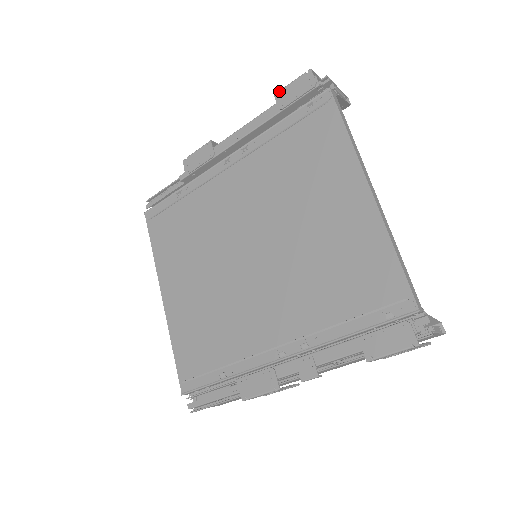
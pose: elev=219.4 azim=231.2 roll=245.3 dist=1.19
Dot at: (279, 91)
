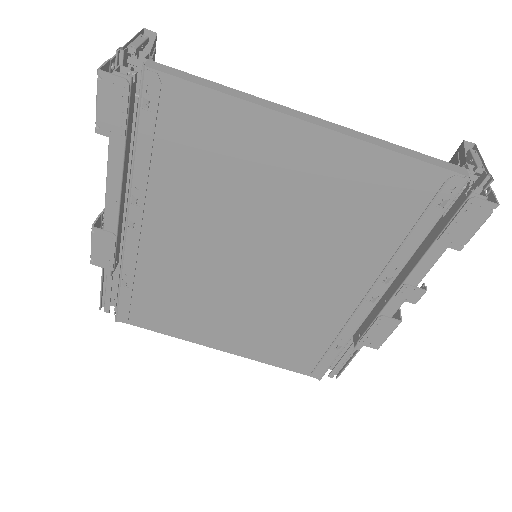
Dot at: (96, 125)
